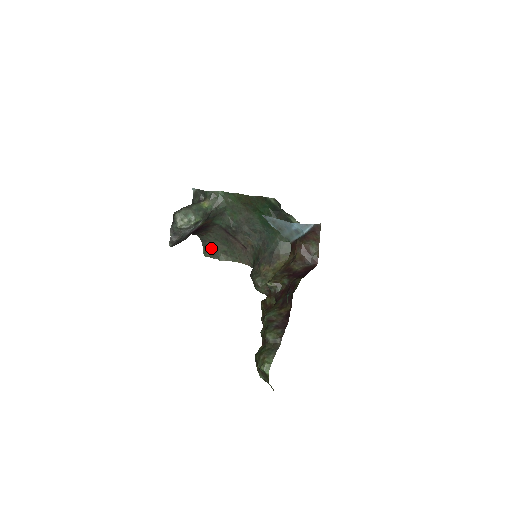
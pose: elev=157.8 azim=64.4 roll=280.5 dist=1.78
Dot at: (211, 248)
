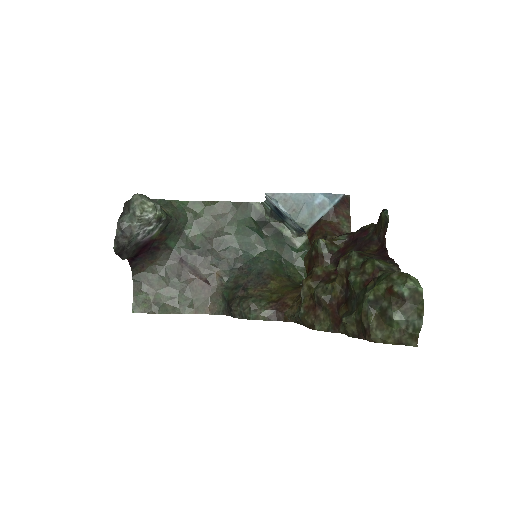
Dot at: (149, 295)
